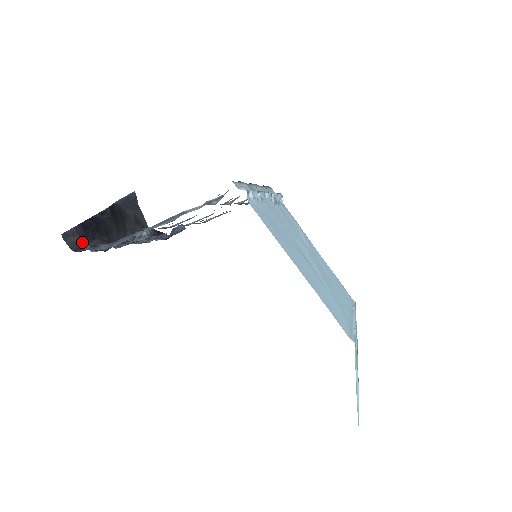
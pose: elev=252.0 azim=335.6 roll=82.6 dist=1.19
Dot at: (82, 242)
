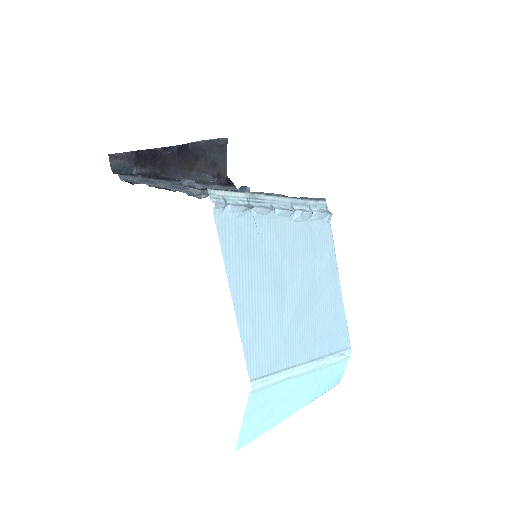
Dot at: (129, 166)
